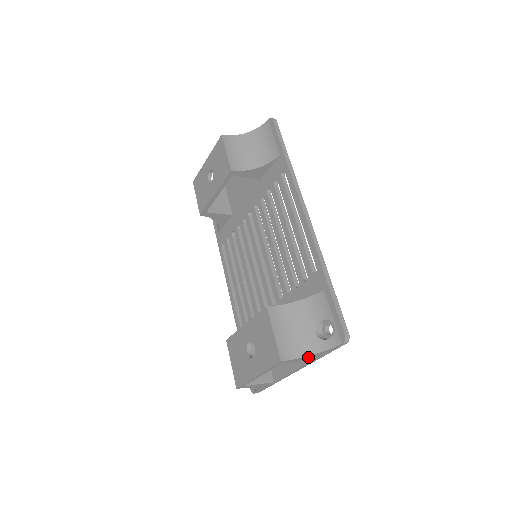
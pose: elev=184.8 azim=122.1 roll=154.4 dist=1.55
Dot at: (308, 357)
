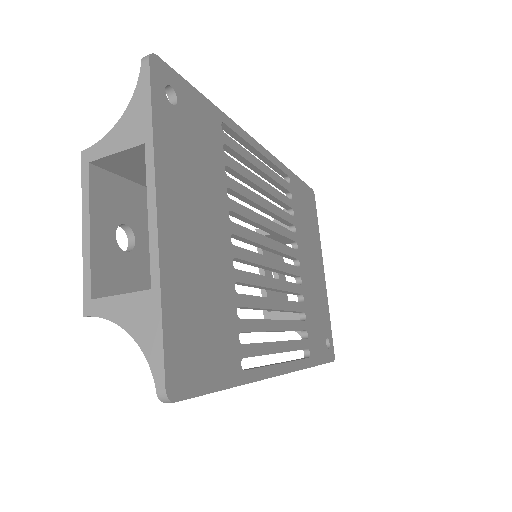
Dot at: (122, 131)
